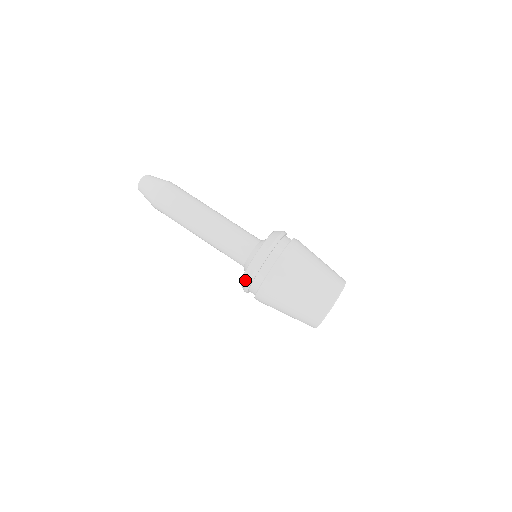
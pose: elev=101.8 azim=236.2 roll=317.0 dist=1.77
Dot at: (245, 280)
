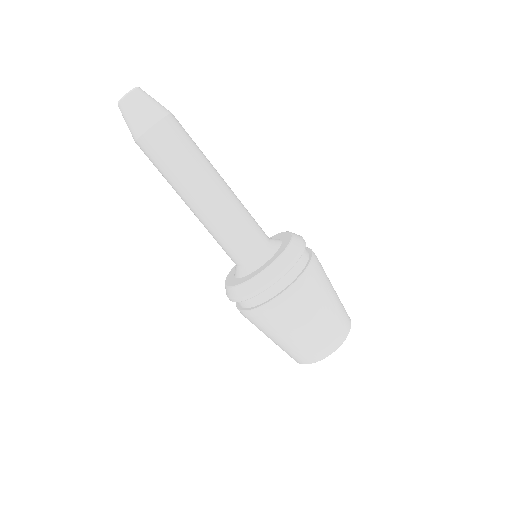
Dot at: (237, 293)
